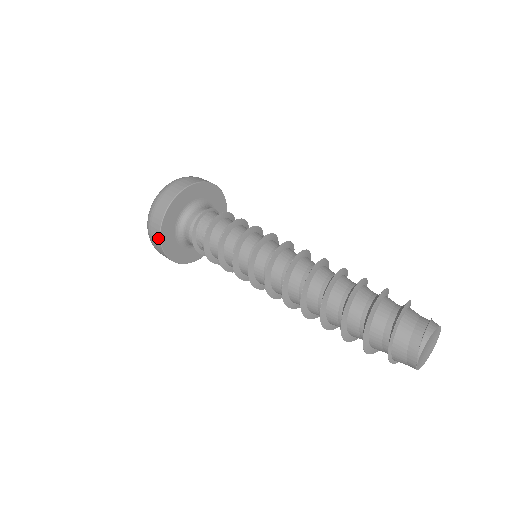
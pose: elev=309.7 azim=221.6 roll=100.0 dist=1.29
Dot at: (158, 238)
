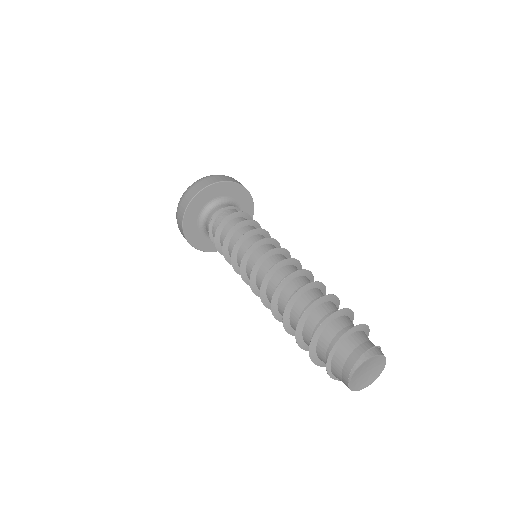
Dot at: (181, 224)
